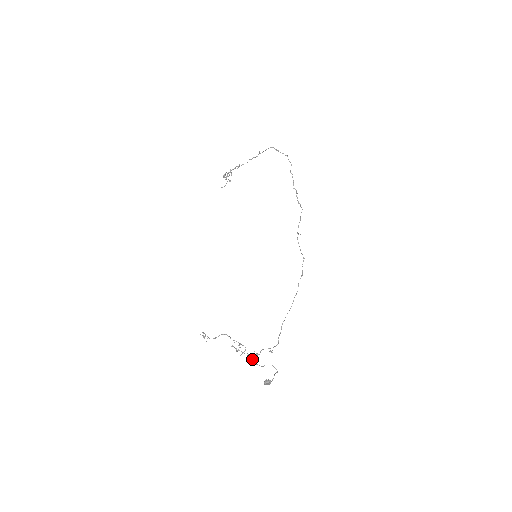
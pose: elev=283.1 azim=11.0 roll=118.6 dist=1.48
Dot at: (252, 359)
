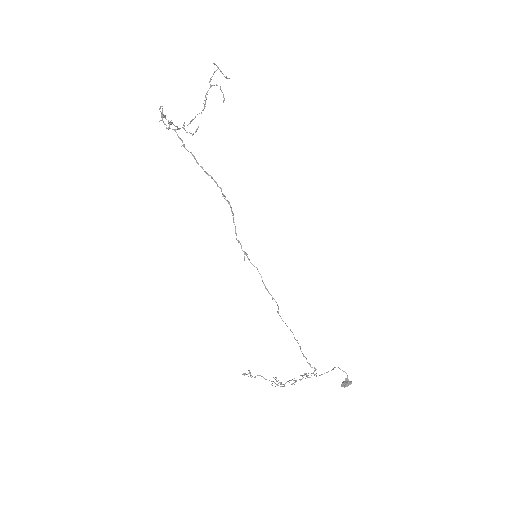
Dot at: occluded
